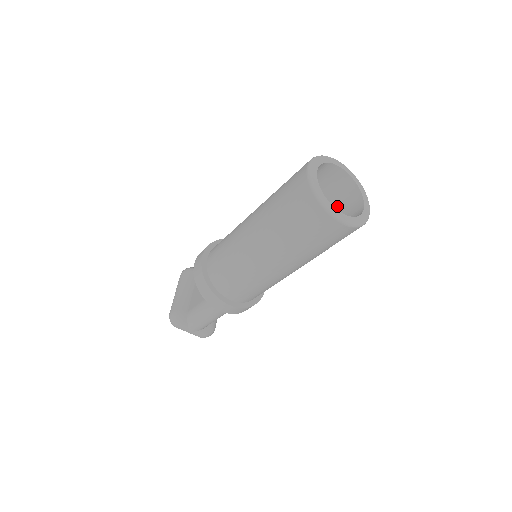
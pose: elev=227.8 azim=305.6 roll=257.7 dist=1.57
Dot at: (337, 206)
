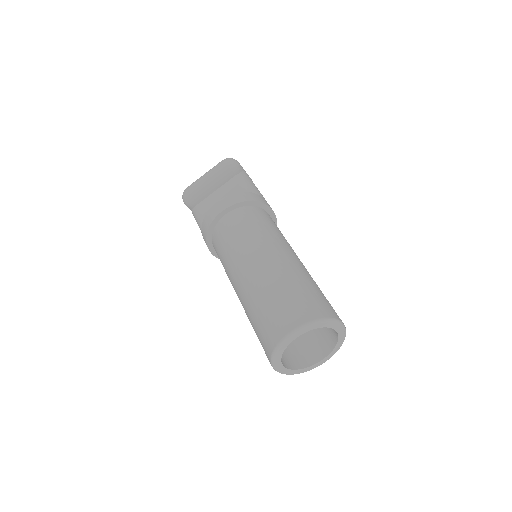
Dot at: occluded
